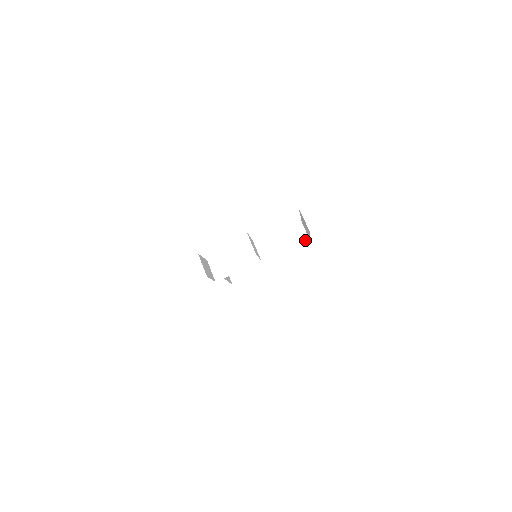
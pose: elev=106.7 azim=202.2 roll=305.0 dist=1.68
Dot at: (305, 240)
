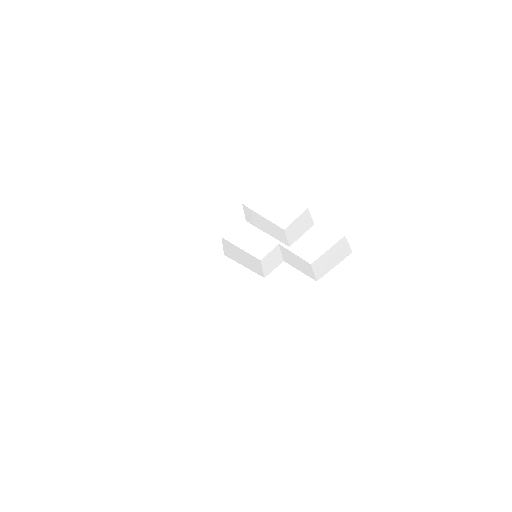
Dot at: (312, 275)
